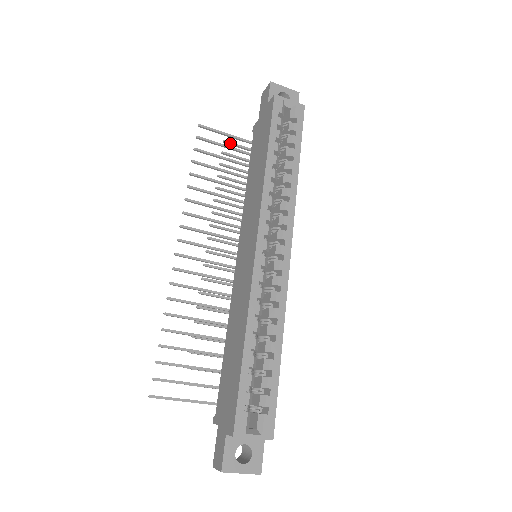
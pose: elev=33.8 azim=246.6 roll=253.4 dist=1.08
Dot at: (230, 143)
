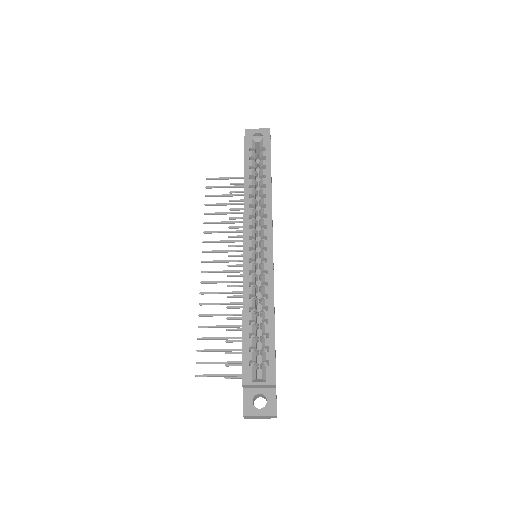
Dot at: (235, 184)
